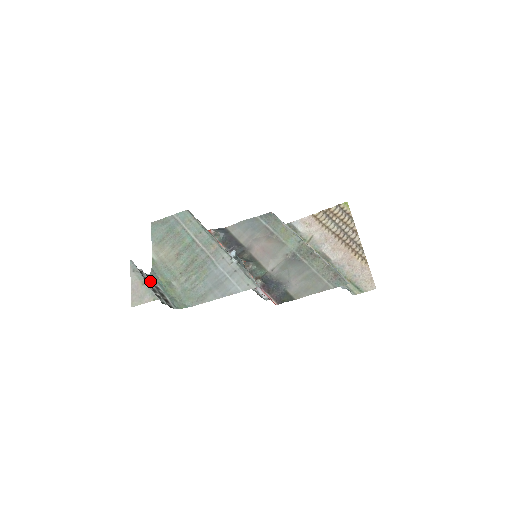
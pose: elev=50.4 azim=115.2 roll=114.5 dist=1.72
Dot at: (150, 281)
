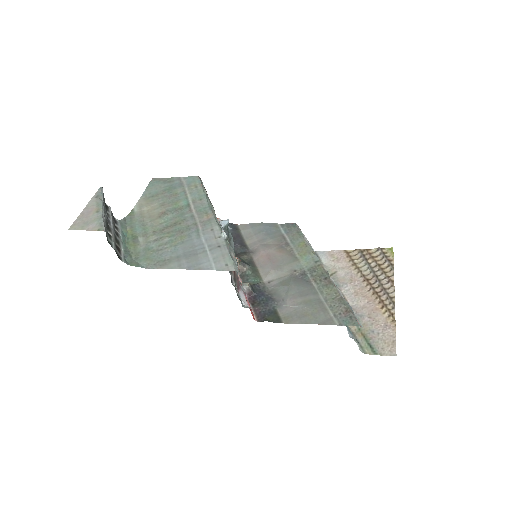
Dot at: (112, 220)
